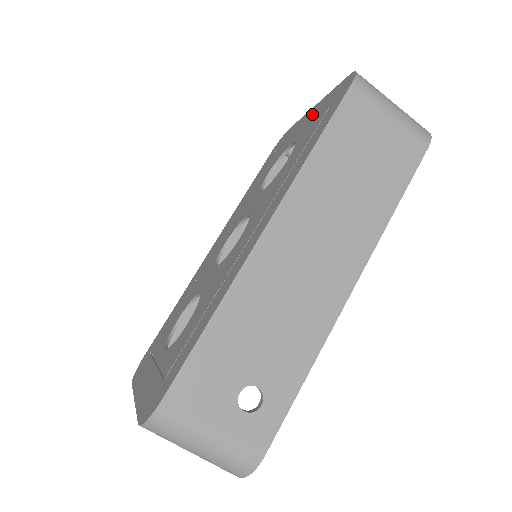
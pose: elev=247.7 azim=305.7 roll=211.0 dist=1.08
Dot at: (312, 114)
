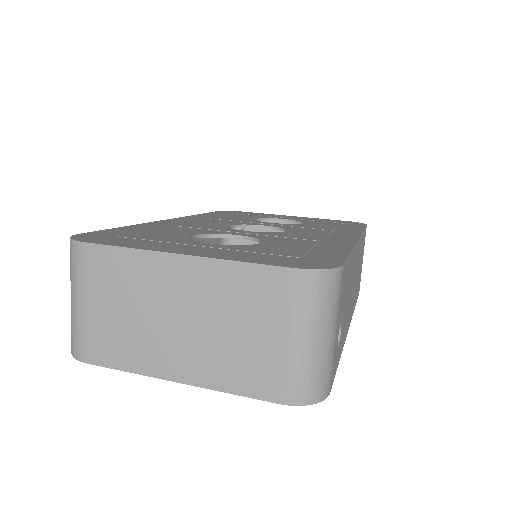
Dot at: (301, 218)
